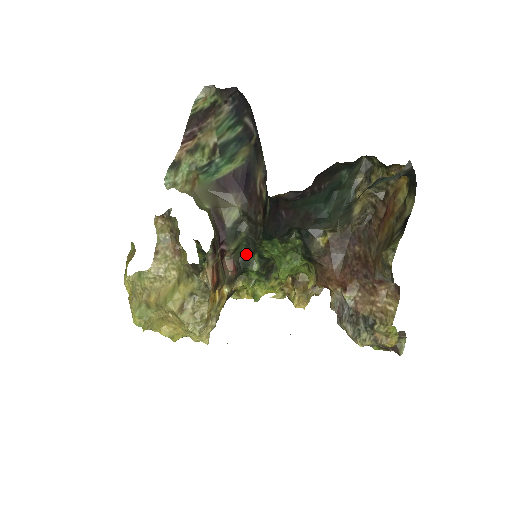
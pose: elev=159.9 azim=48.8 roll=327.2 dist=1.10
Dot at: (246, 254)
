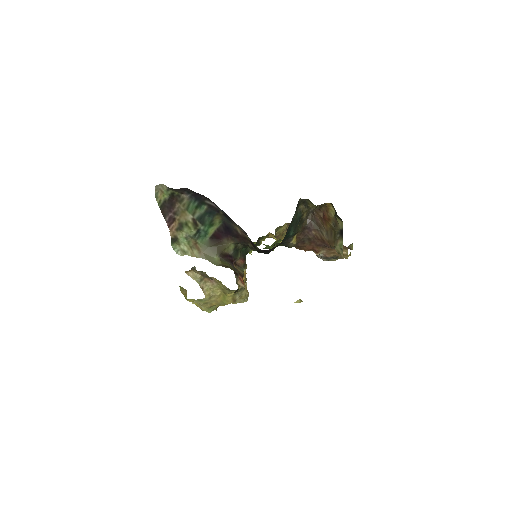
Dot at: (245, 250)
